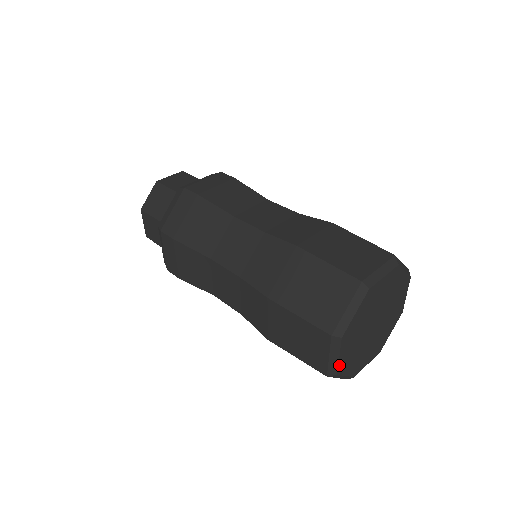
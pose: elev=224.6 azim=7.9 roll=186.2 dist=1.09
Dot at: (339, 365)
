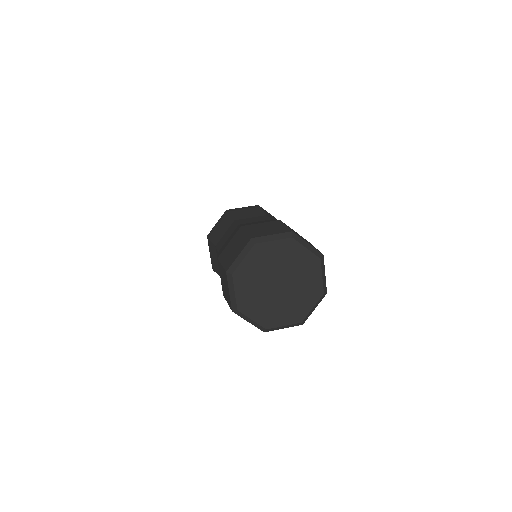
Dot at: (238, 302)
